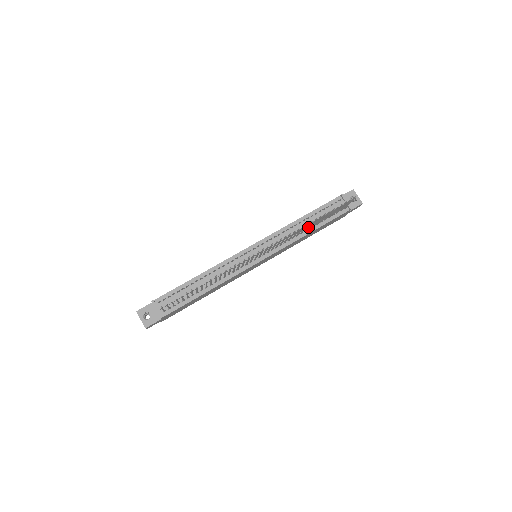
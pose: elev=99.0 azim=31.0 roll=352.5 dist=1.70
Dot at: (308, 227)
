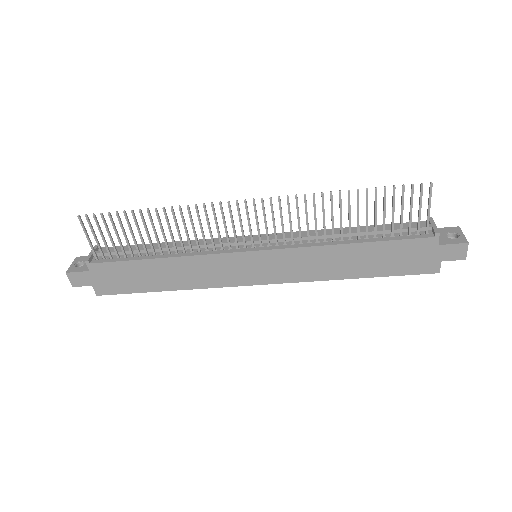
Dot at: (340, 219)
